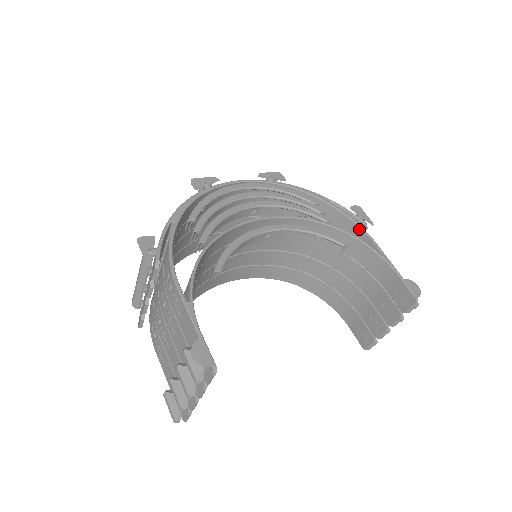
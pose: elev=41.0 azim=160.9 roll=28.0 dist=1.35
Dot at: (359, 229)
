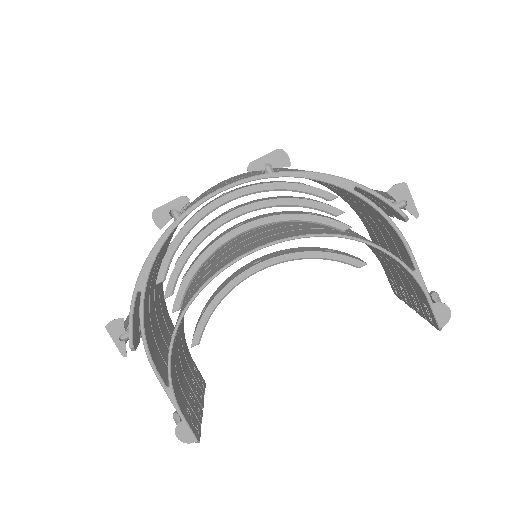
Dot at: (392, 228)
